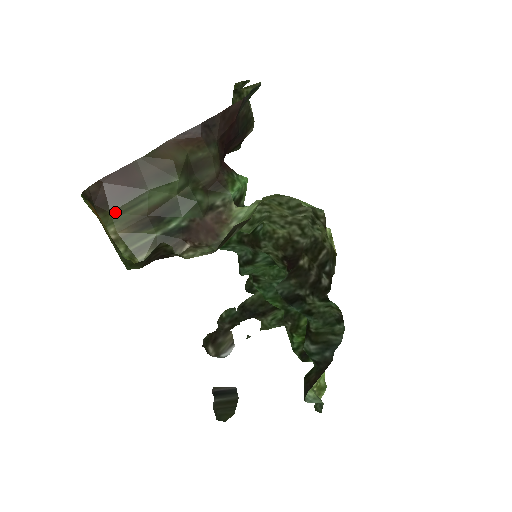
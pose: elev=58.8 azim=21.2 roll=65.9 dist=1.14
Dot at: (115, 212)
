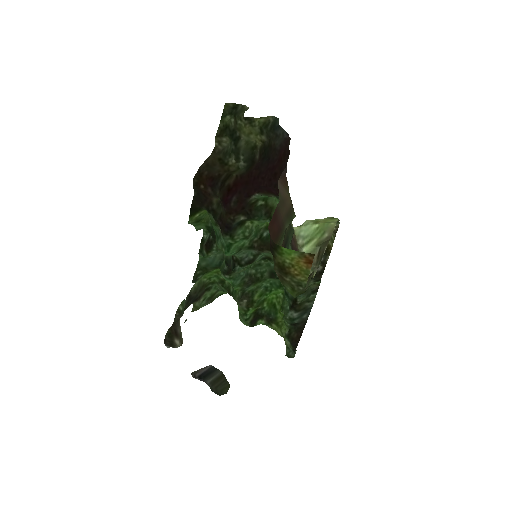
Dot at: occluded
